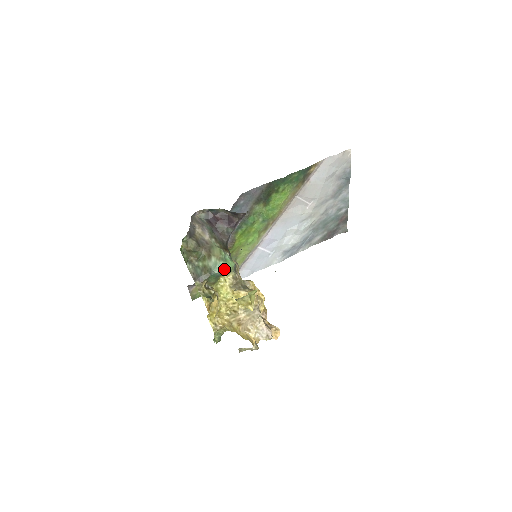
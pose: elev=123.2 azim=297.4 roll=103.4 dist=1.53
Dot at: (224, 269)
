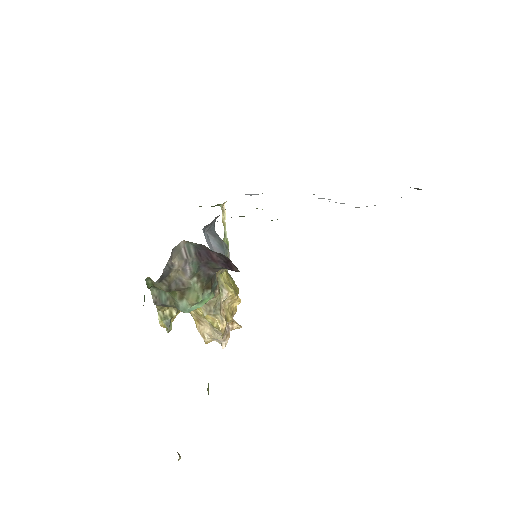
Dot at: (196, 308)
